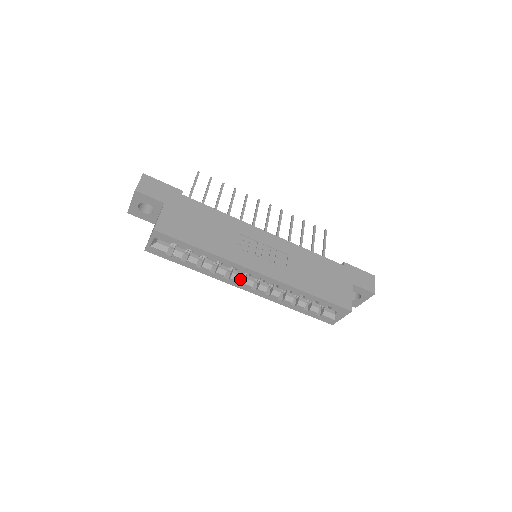
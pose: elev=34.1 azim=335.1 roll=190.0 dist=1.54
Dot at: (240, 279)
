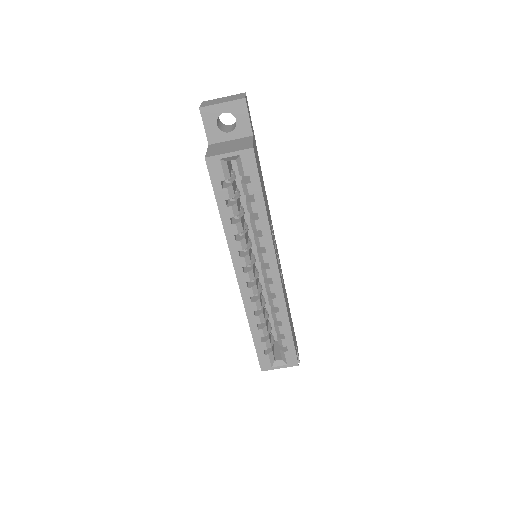
Dot at: occluded
